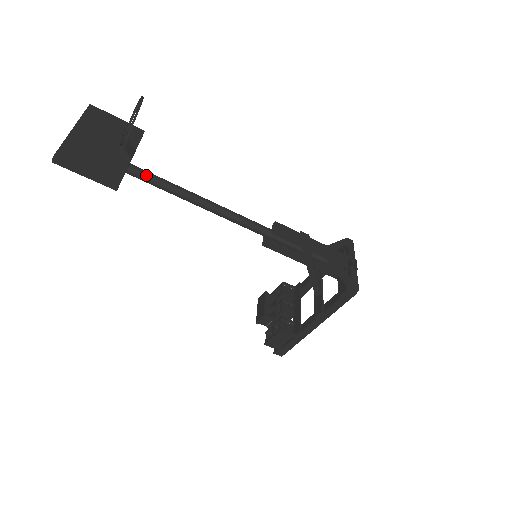
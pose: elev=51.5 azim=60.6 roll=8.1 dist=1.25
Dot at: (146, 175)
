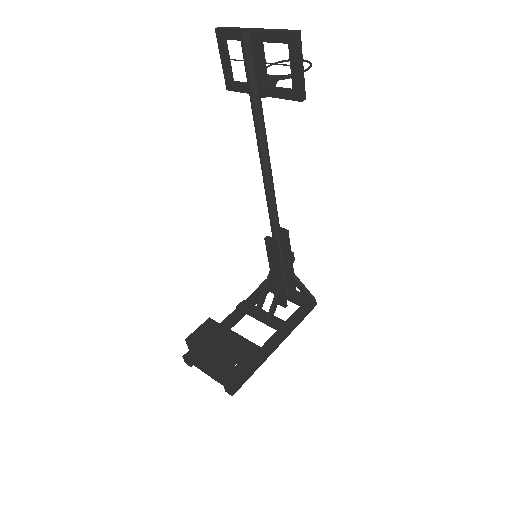
Dot at: (263, 116)
